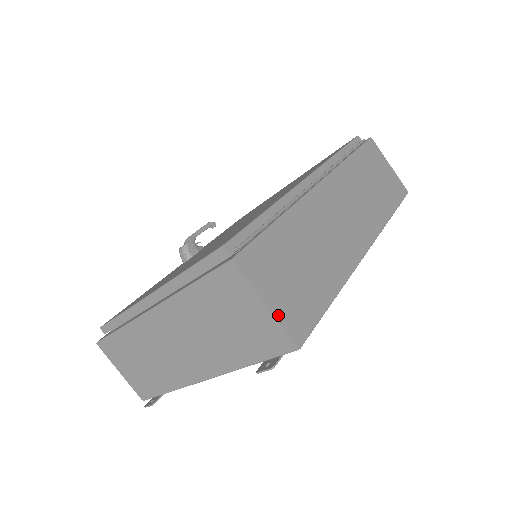
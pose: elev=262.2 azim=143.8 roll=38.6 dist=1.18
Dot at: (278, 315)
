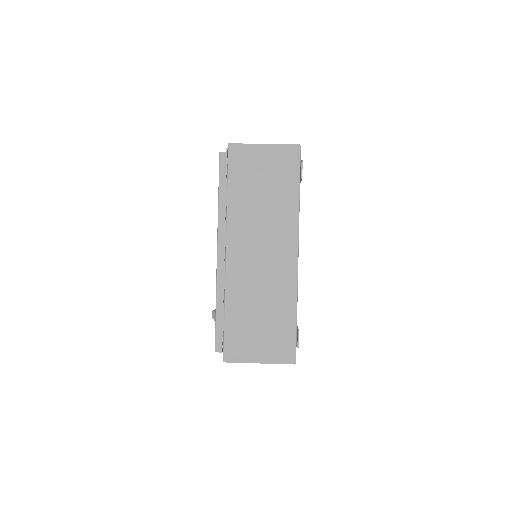
Dot at: (275, 145)
